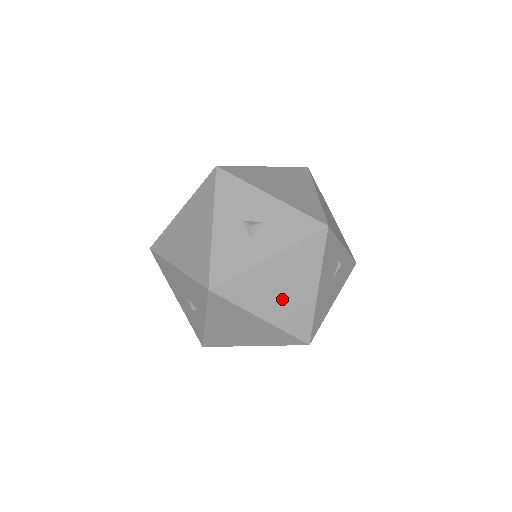
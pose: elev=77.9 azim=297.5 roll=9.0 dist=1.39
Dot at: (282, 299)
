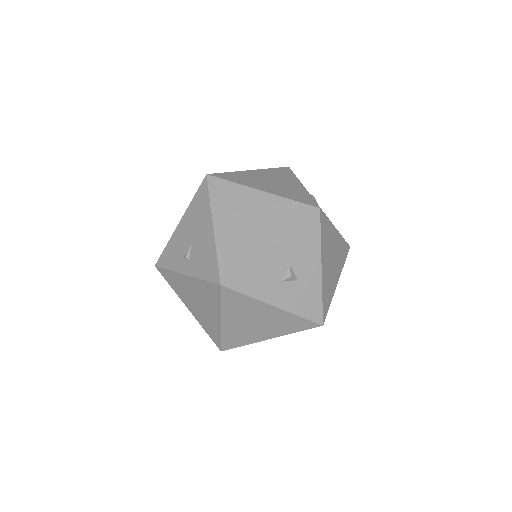
Dot at: (246, 325)
